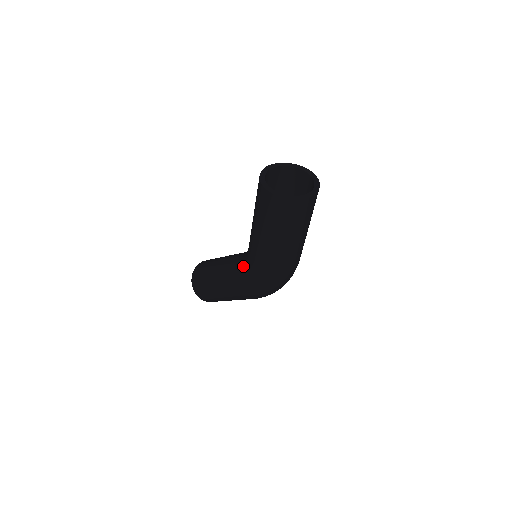
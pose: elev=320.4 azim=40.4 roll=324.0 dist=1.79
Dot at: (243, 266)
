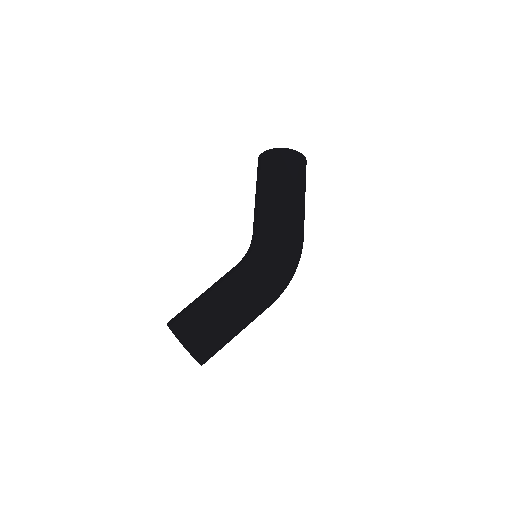
Dot at: (256, 249)
